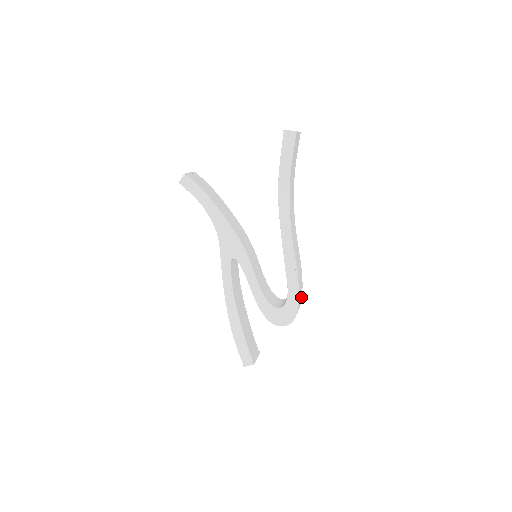
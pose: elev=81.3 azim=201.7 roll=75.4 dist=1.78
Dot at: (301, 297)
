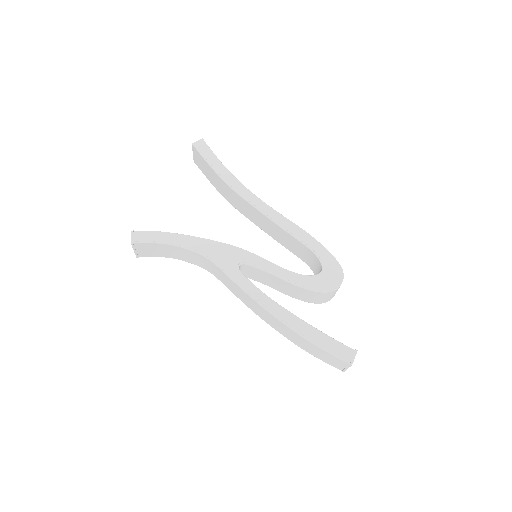
Dot at: occluded
